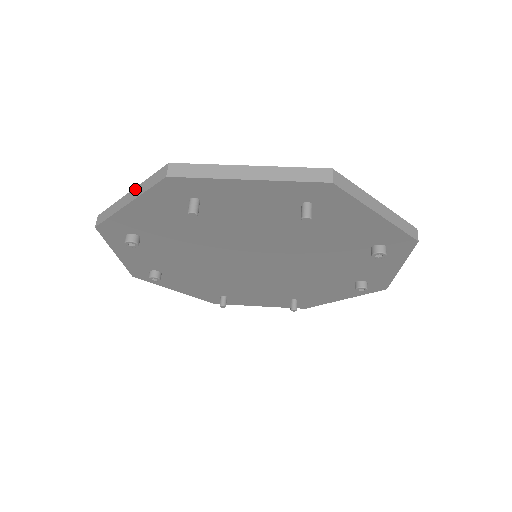
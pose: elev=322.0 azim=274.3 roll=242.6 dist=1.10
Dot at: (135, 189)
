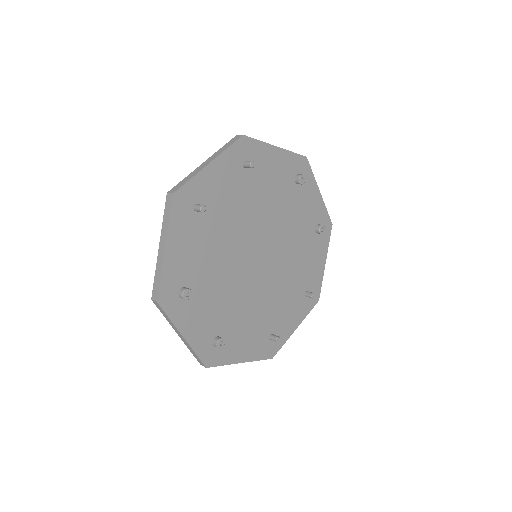
Dot at: (161, 237)
